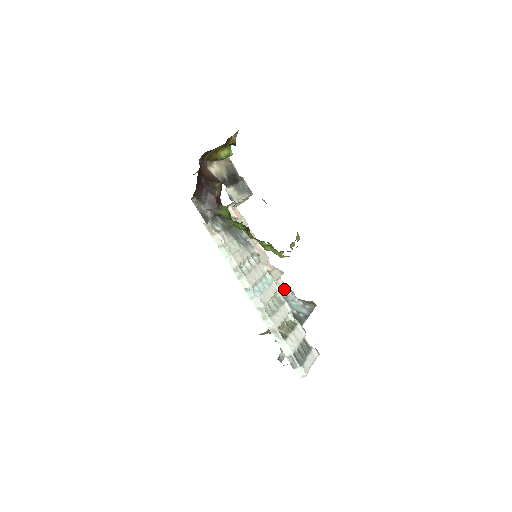
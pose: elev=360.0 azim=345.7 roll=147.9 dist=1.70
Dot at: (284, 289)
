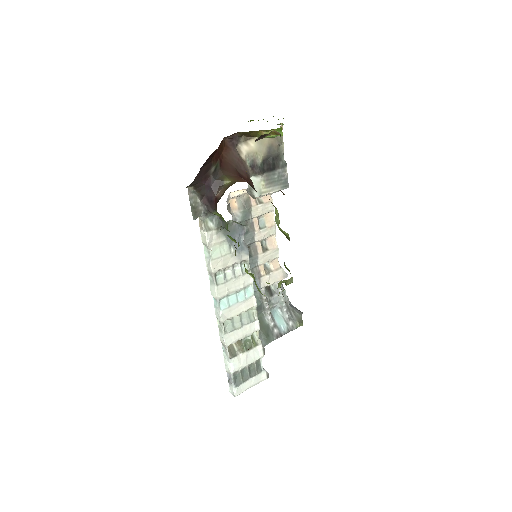
Dot at: (278, 293)
